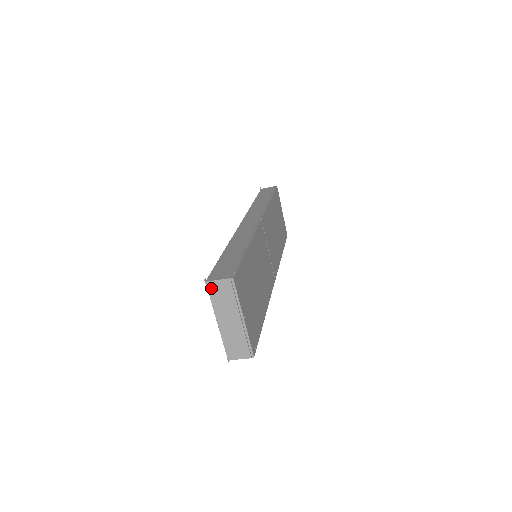
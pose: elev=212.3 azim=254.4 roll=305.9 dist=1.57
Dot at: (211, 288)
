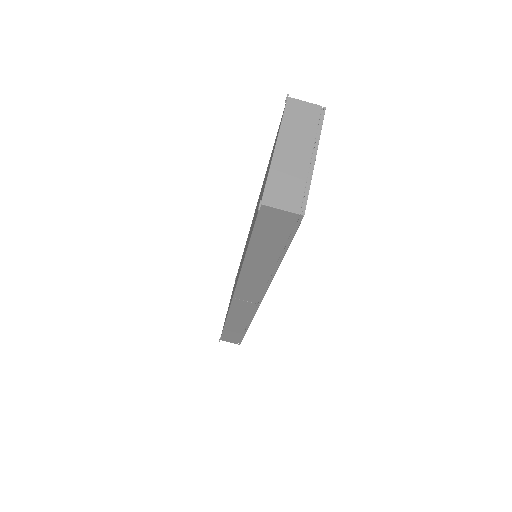
Dot at: (291, 106)
